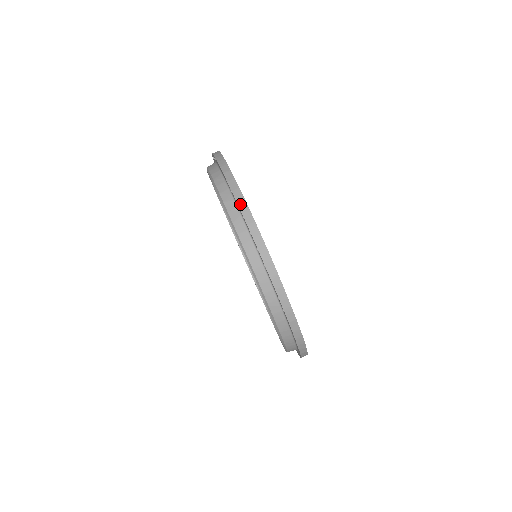
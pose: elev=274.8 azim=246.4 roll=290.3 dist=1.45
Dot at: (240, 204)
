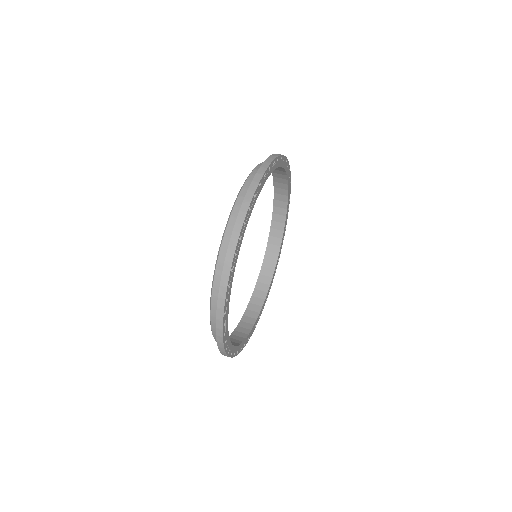
Dot at: (268, 159)
